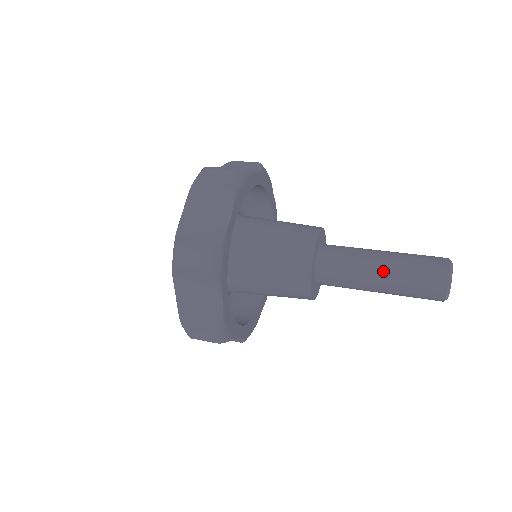
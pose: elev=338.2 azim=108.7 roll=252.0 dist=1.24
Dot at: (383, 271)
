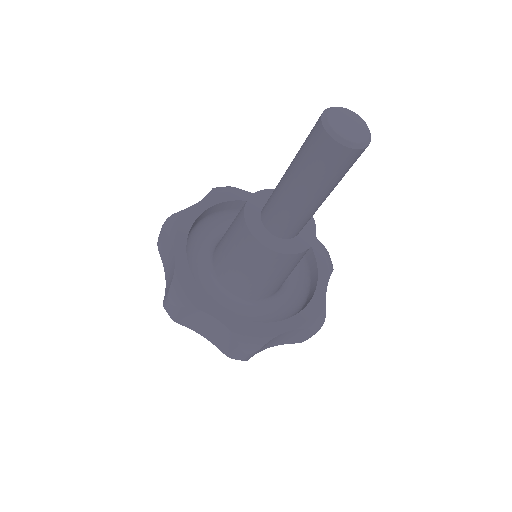
Dot at: occluded
